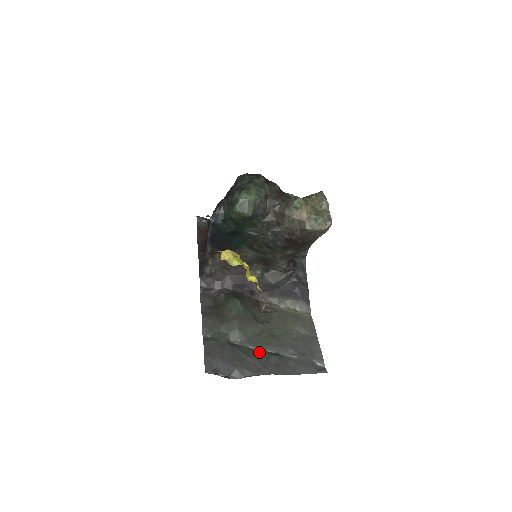
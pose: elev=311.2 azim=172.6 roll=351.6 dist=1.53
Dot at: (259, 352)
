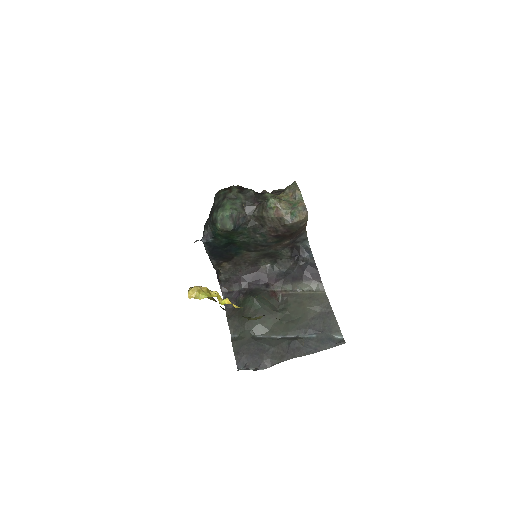
Dot at: (281, 340)
